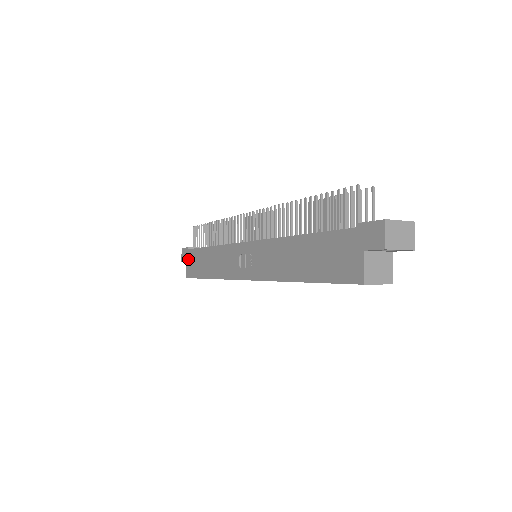
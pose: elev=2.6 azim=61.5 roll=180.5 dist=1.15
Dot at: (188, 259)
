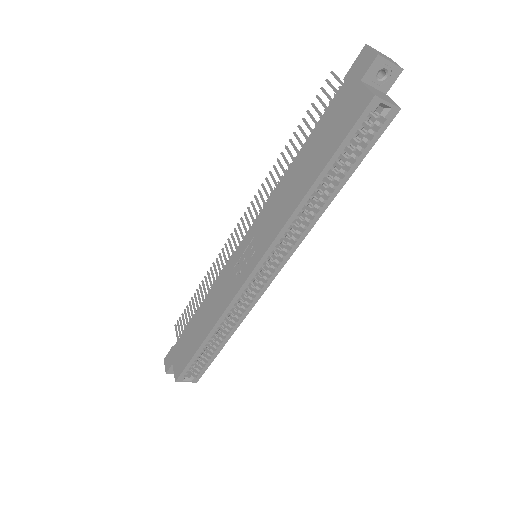
Dot at: (174, 357)
